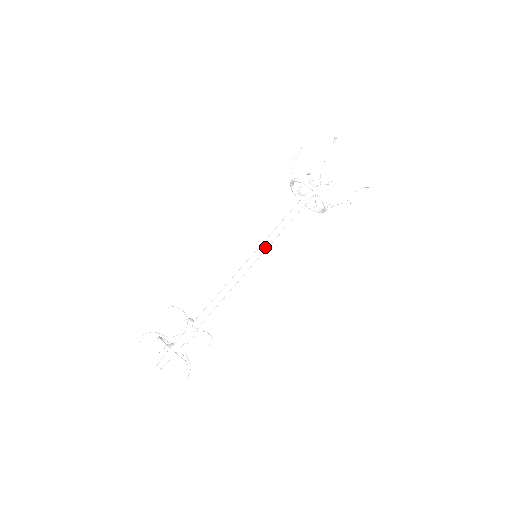
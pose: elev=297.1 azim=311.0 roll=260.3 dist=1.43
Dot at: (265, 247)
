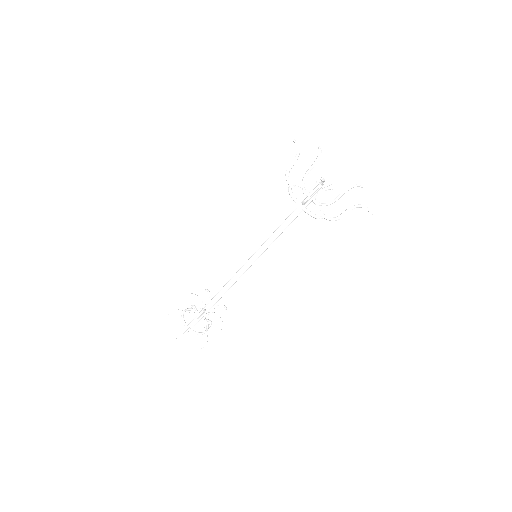
Dot at: (263, 251)
